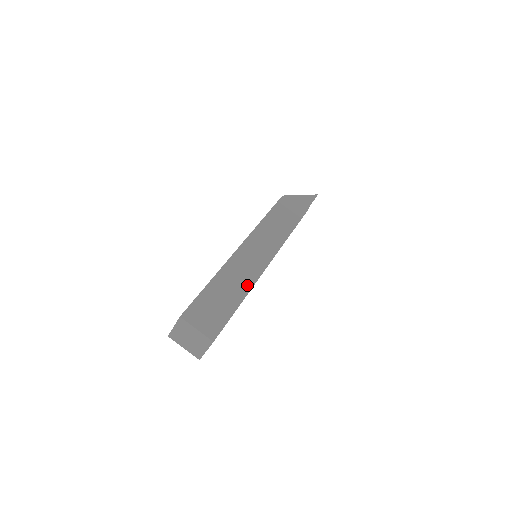
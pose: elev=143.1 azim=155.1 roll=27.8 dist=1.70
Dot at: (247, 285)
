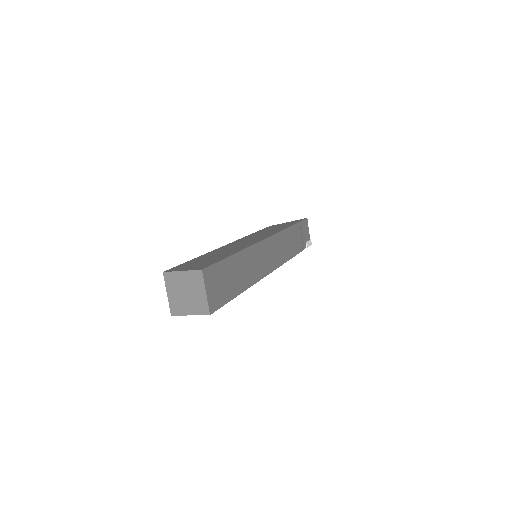
Dot at: (238, 250)
